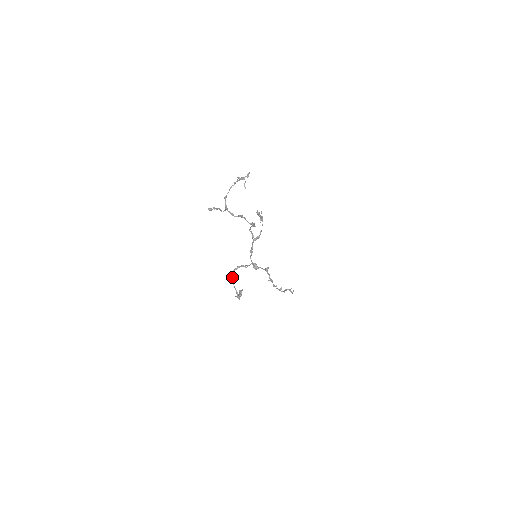
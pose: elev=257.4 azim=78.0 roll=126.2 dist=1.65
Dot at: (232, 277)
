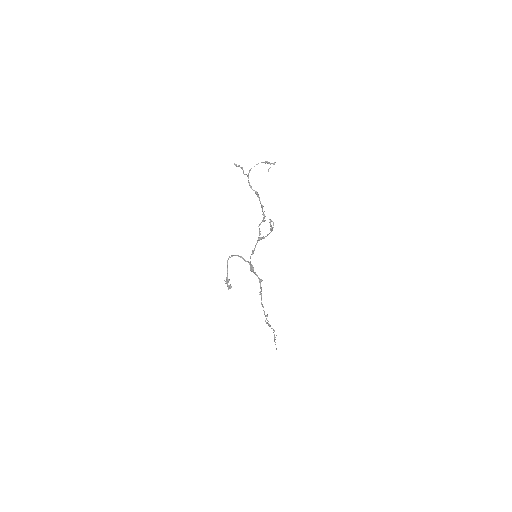
Dot at: (228, 259)
